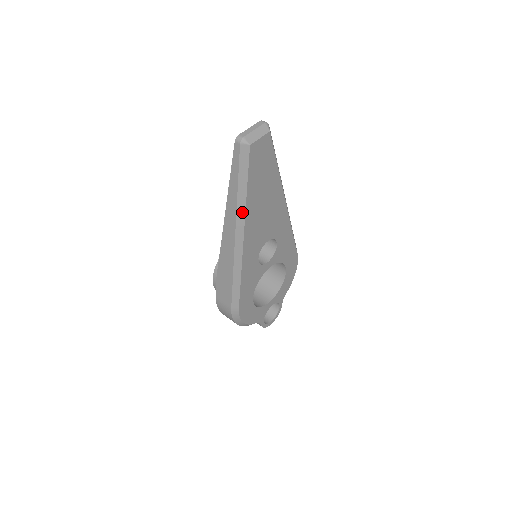
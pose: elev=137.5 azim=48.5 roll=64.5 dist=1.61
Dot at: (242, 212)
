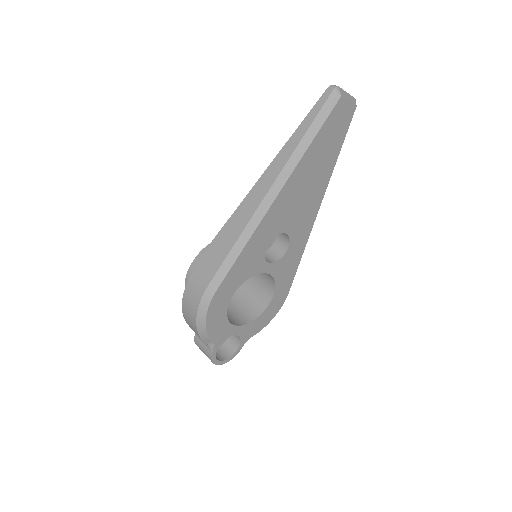
Dot at: (293, 164)
